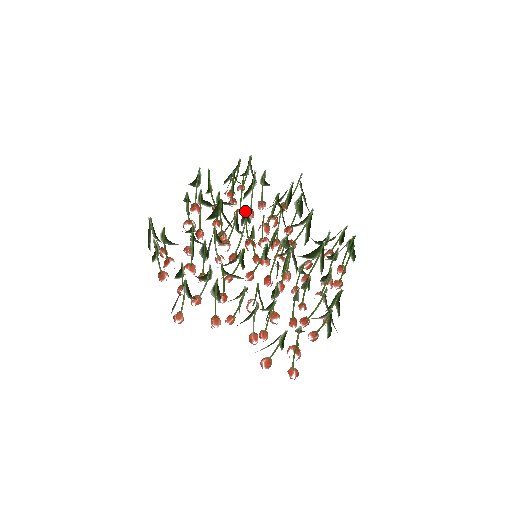
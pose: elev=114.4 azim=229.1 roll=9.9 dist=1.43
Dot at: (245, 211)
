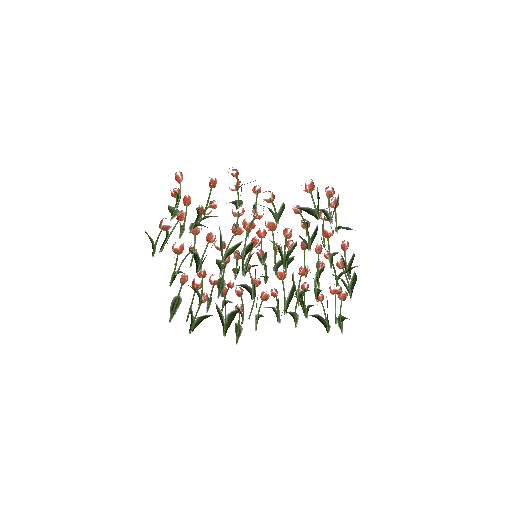
Dot at: occluded
